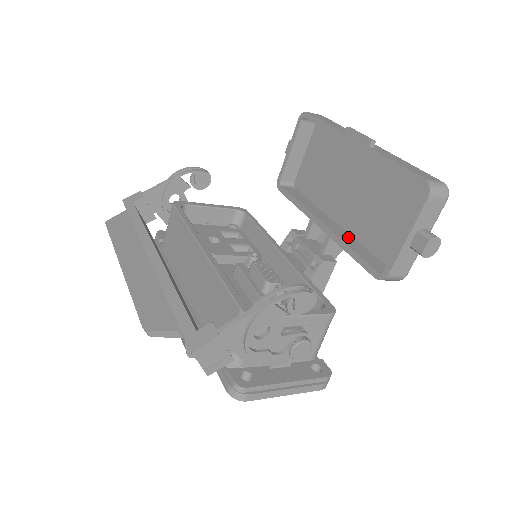
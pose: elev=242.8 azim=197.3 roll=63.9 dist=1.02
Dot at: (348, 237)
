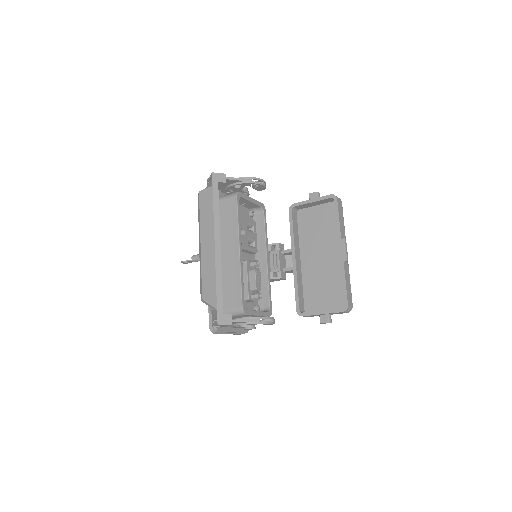
Dot at: (300, 275)
